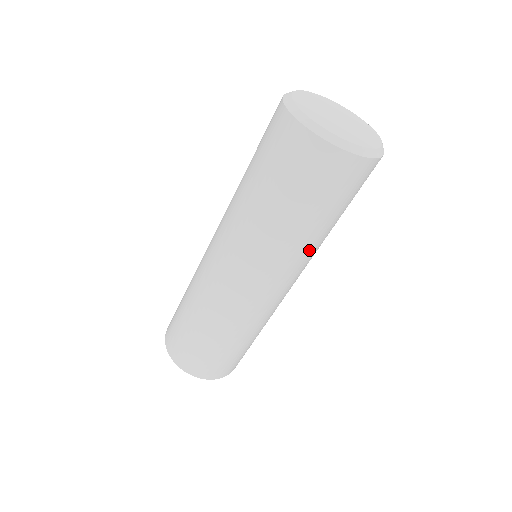
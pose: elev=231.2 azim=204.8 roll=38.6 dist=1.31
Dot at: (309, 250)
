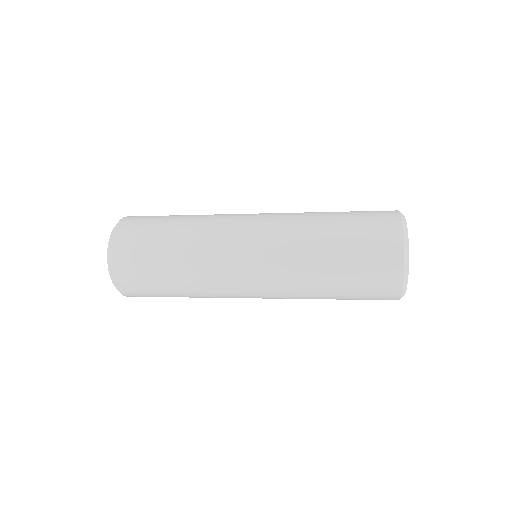
Dot at: (304, 298)
